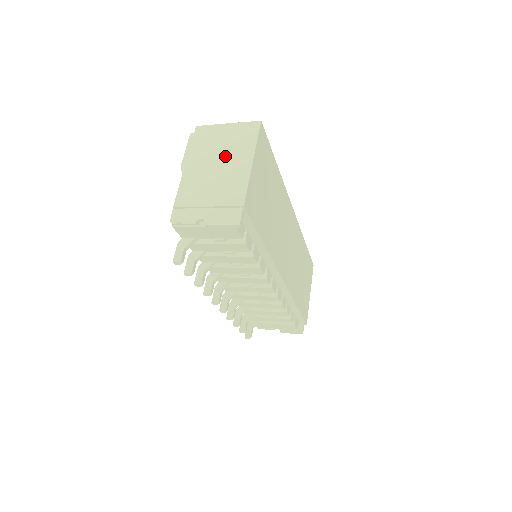
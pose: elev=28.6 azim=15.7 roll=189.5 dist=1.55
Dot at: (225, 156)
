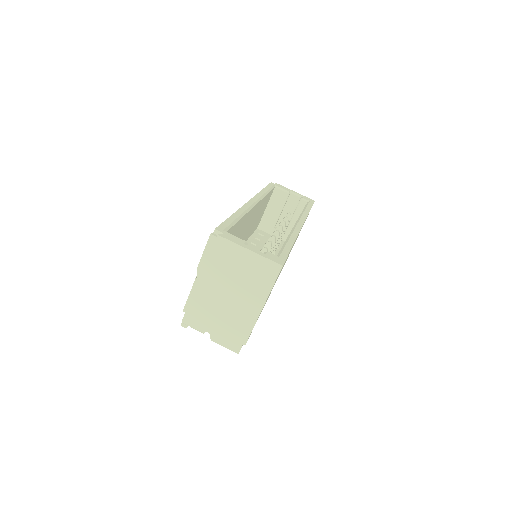
Dot at: (239, 289)
